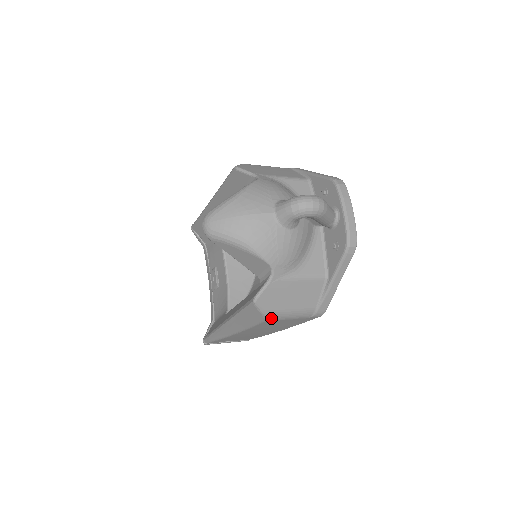
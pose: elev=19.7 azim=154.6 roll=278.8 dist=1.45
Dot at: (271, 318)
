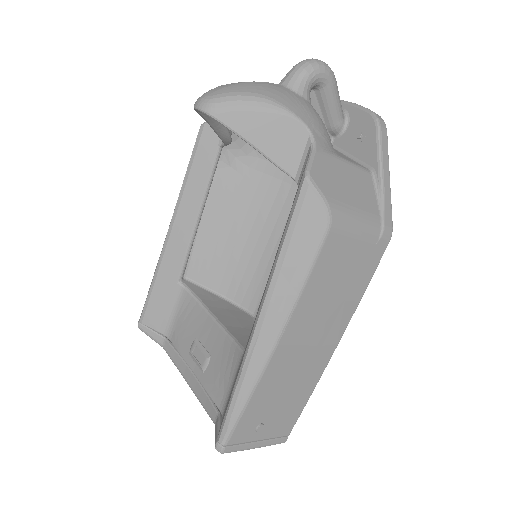
Dot at: (336, 219)
